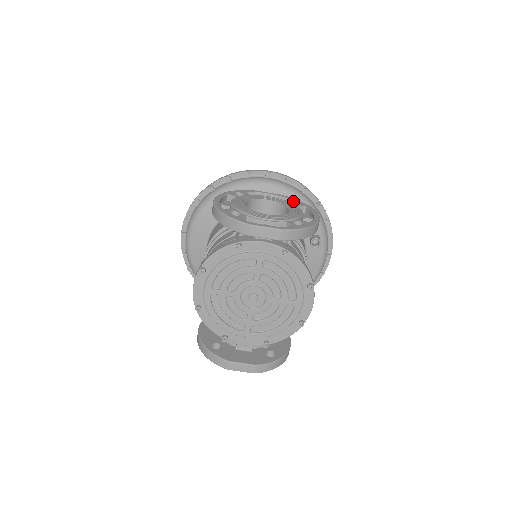
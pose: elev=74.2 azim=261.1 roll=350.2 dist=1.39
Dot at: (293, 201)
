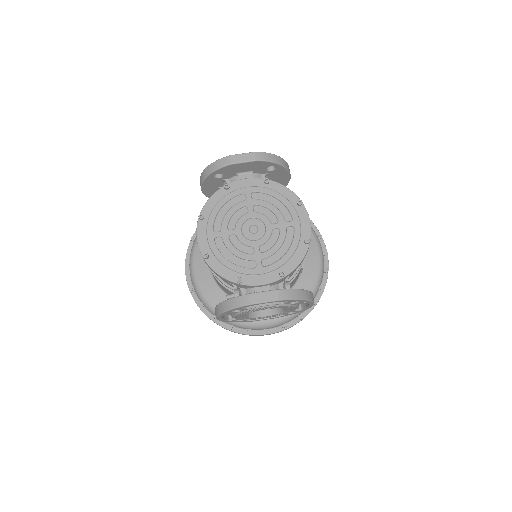
Dot at: occluded
